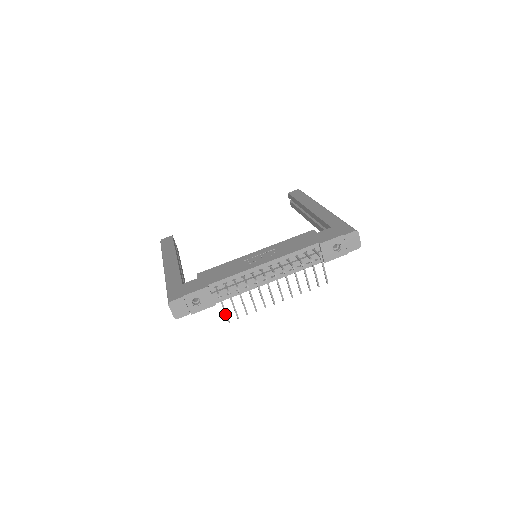
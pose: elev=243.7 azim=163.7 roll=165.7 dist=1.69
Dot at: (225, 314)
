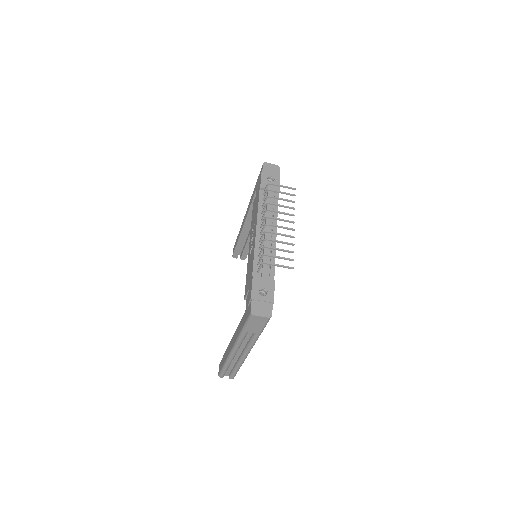
Dot at: (283, 267)
